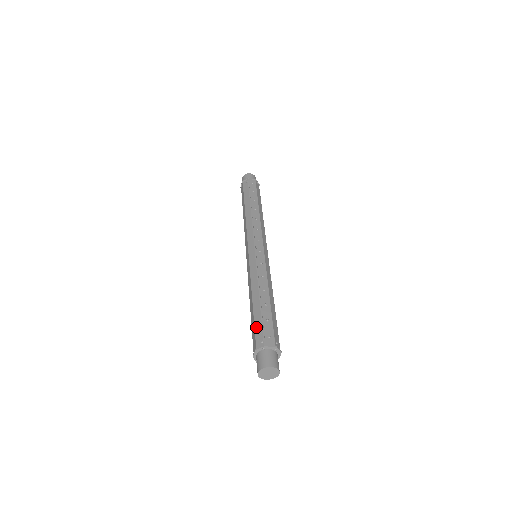
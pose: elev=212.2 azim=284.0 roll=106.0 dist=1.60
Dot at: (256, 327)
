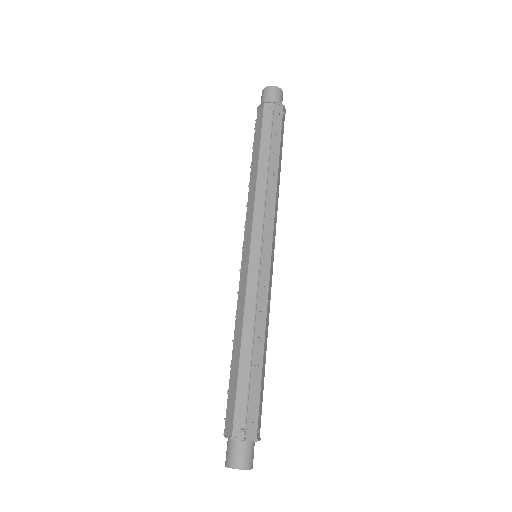
Dot at: (238, 401)
